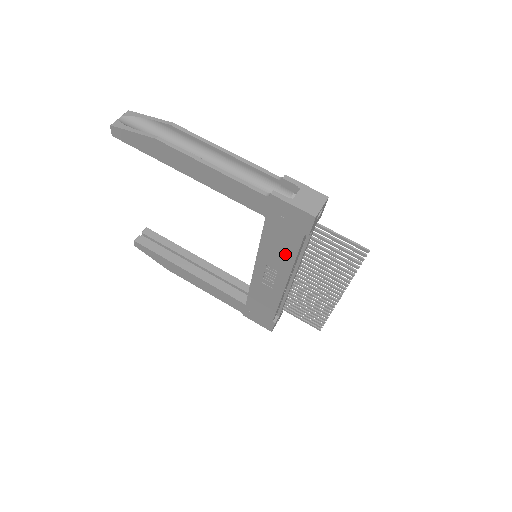
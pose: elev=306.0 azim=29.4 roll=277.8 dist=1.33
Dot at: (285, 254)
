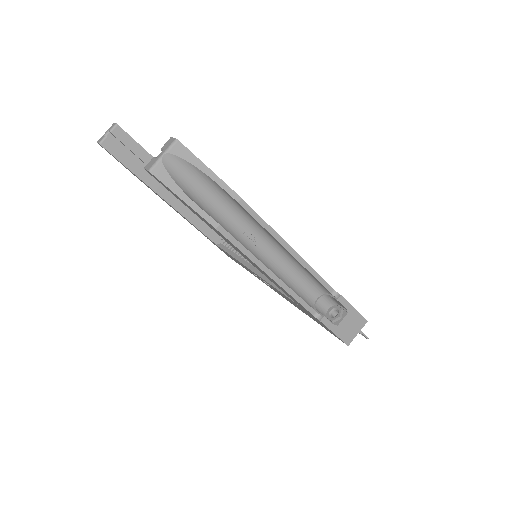
Dot at: (293, 304)
